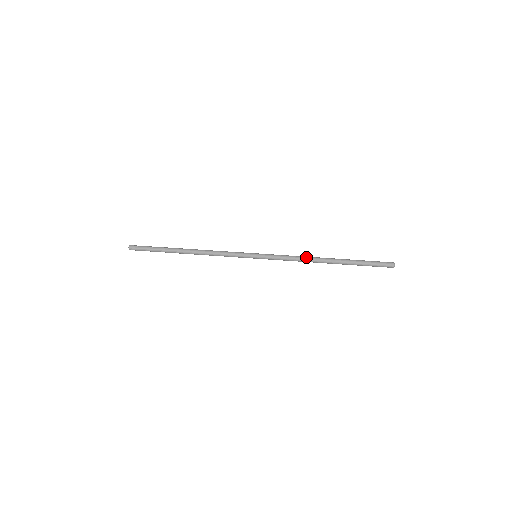
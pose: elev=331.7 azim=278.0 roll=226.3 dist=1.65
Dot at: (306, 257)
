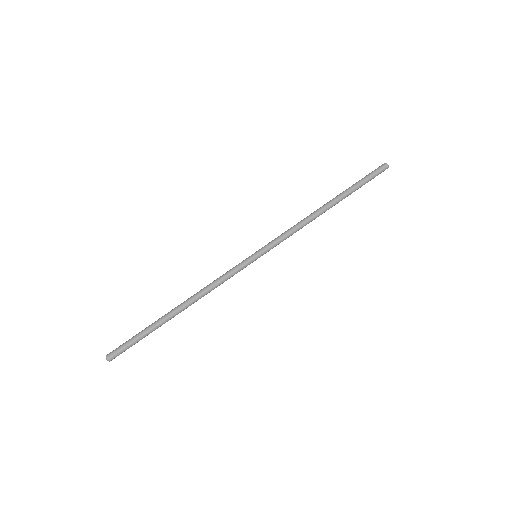
Dot at: (307, 219)
